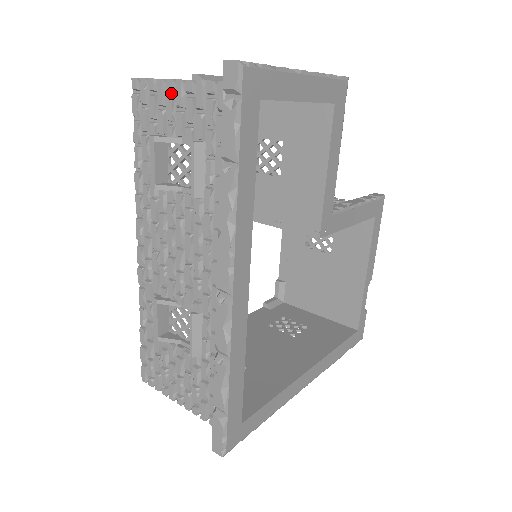
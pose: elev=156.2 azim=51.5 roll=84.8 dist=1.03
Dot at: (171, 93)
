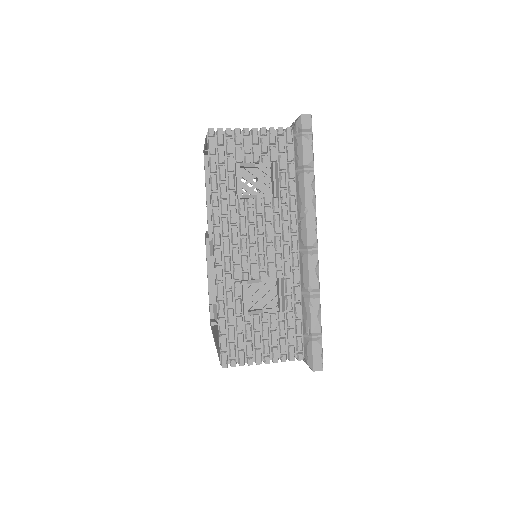
Dot at: (245, 137)
